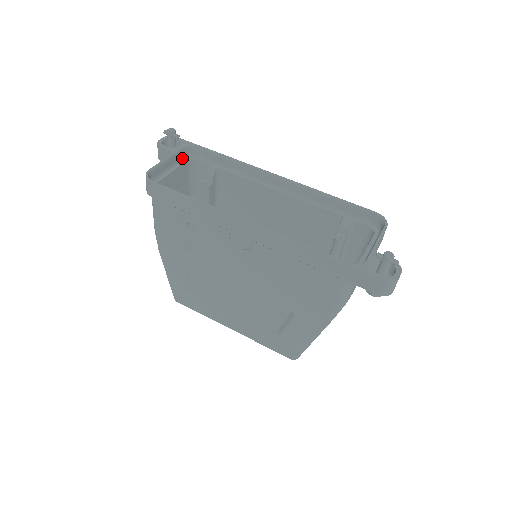
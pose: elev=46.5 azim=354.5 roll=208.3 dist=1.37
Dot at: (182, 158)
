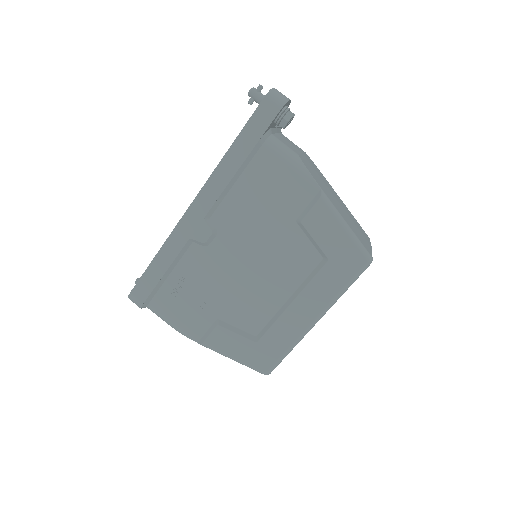
Dot at: occluded
